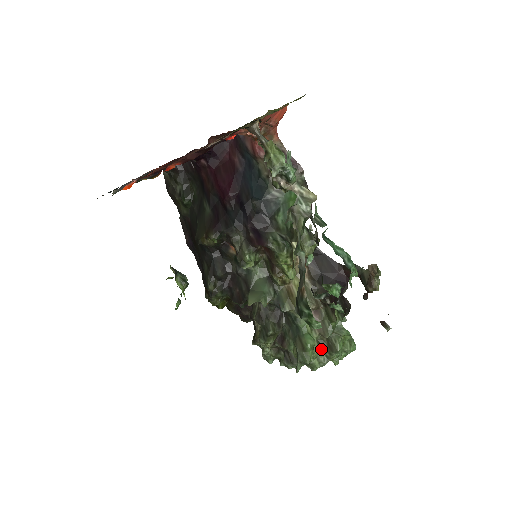
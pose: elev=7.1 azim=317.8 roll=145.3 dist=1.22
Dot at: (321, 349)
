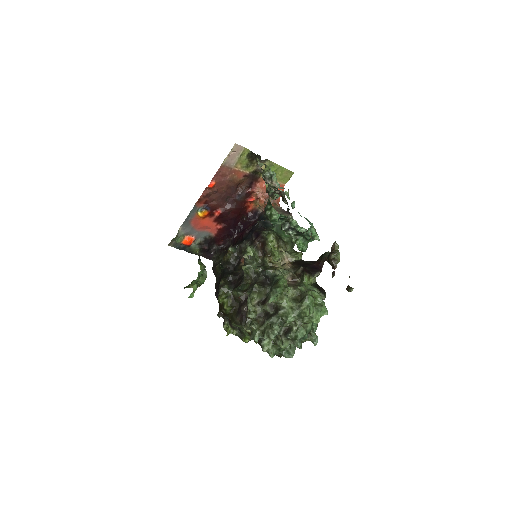
Dot at: (295, 302)
